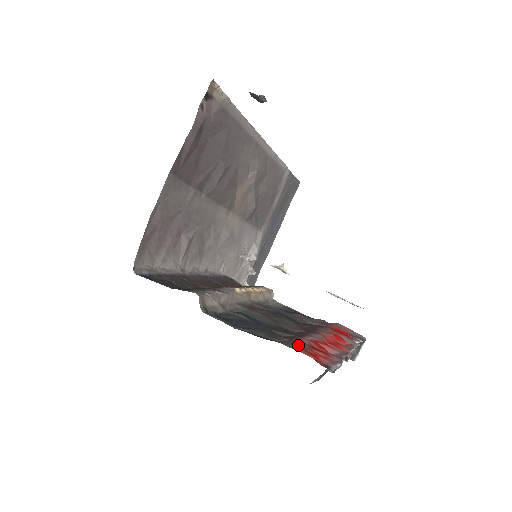
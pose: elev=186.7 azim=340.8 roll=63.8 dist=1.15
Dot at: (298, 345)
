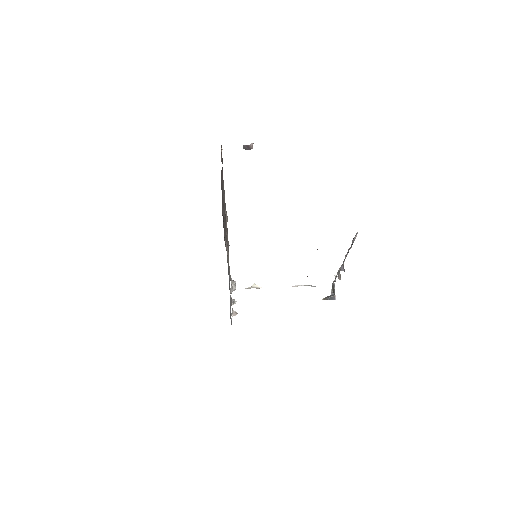
Dot at: occluded
